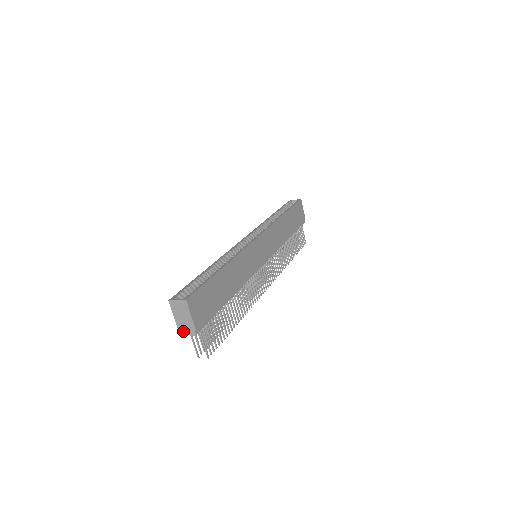
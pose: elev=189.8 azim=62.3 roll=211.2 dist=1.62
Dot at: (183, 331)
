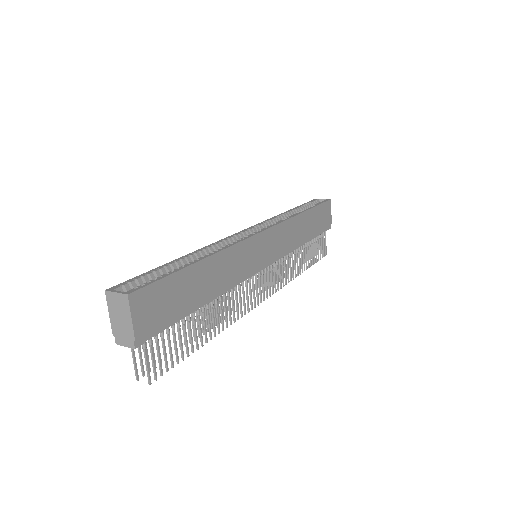
Dot at: (119, 339)
